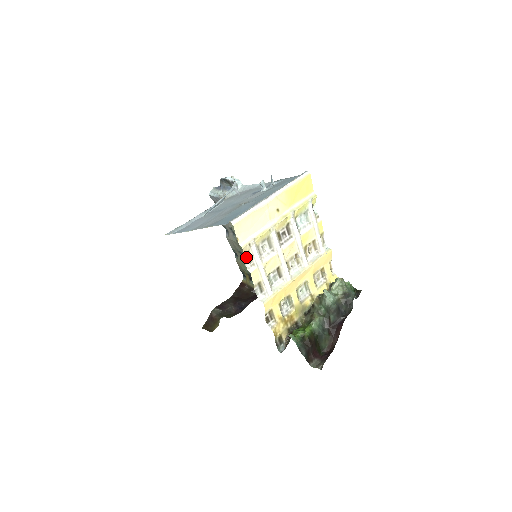
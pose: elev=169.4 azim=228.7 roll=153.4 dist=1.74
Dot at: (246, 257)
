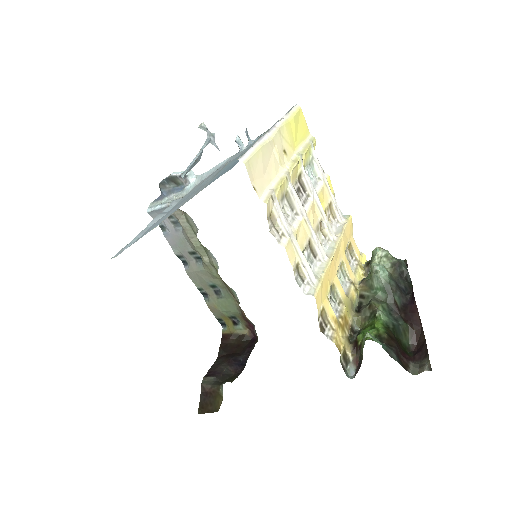
Dot at: (270, 223)
